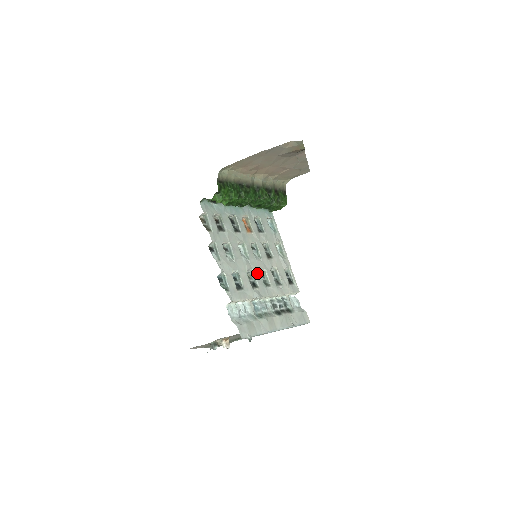
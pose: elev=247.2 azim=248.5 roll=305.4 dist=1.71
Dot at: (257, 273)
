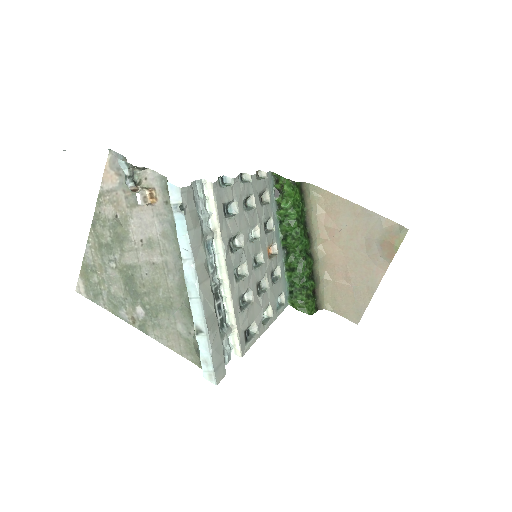
Dot at: (242, 256)
